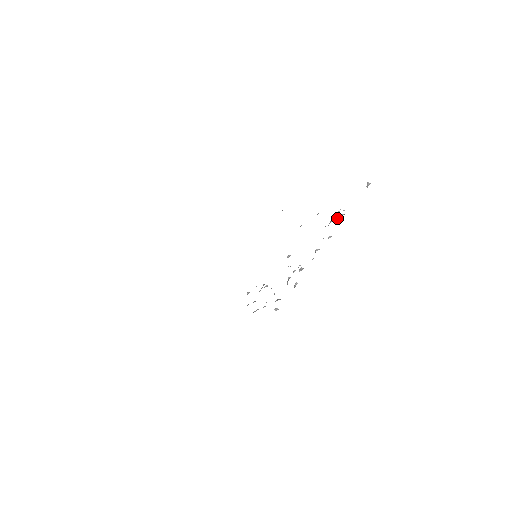
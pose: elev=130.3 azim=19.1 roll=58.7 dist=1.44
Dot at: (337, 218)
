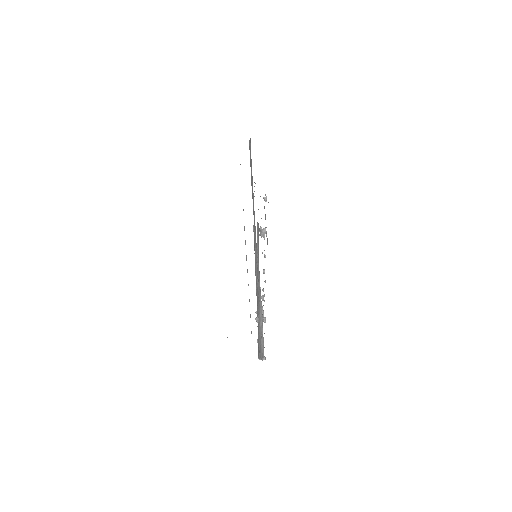
Dot at: (263, 232)
